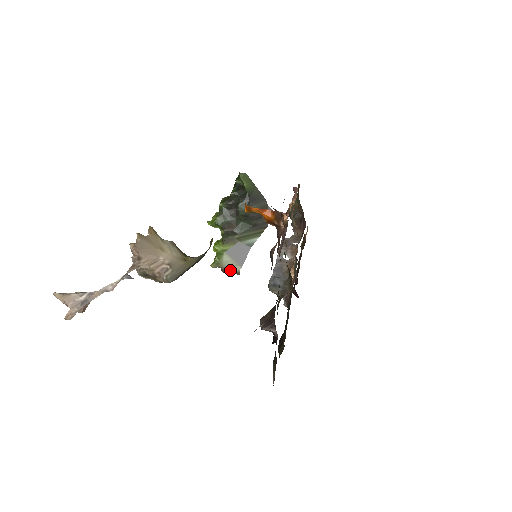
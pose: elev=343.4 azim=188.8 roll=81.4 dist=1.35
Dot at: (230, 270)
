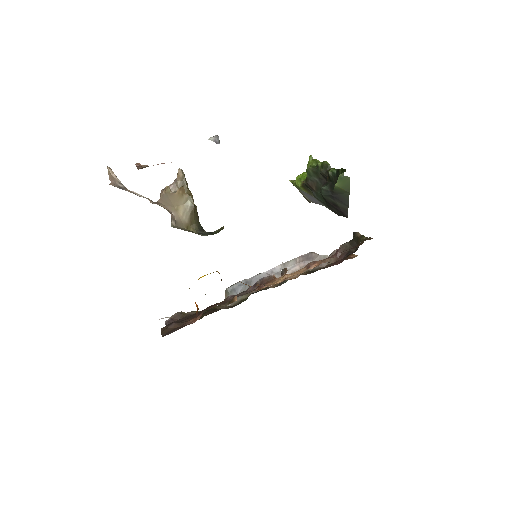
Dot at: (304, 195)
